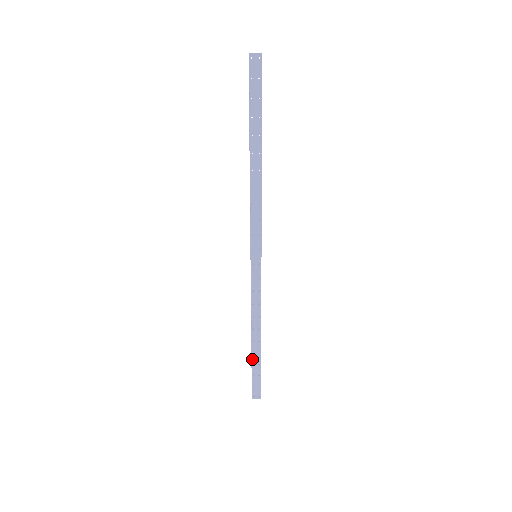
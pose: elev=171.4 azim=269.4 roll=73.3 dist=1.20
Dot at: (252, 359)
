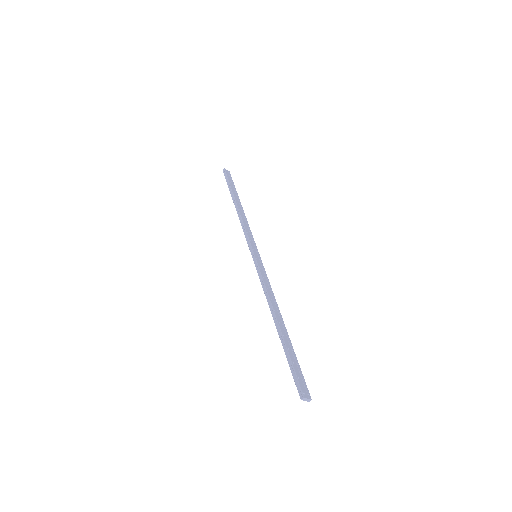
Dot at: (285, 343)
